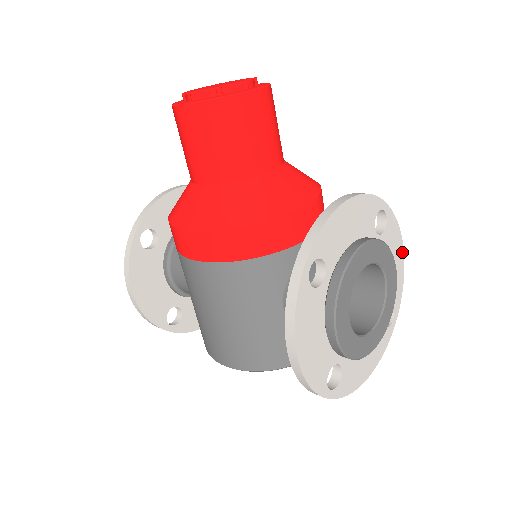
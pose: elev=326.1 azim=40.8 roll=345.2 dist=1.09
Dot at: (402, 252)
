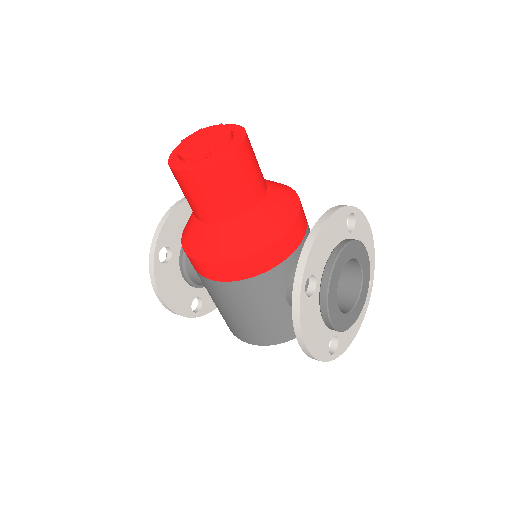
Dot at: (371, 233)
